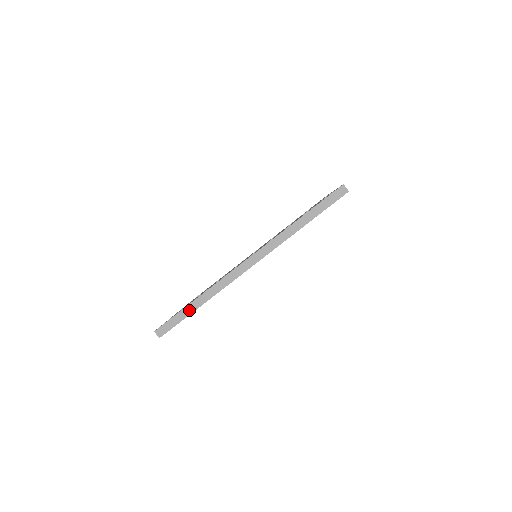
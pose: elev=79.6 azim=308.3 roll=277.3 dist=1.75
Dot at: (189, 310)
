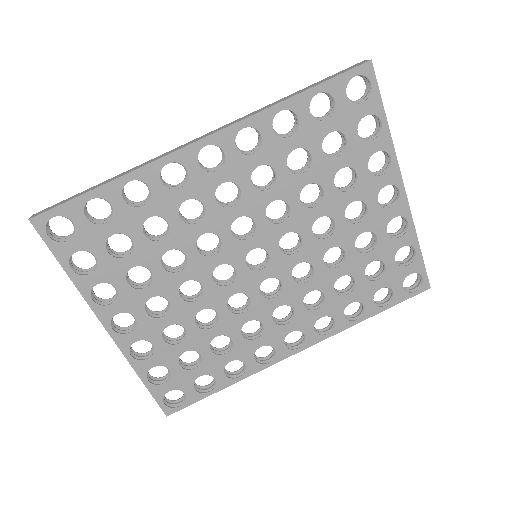
Dot at: (92, 189)
